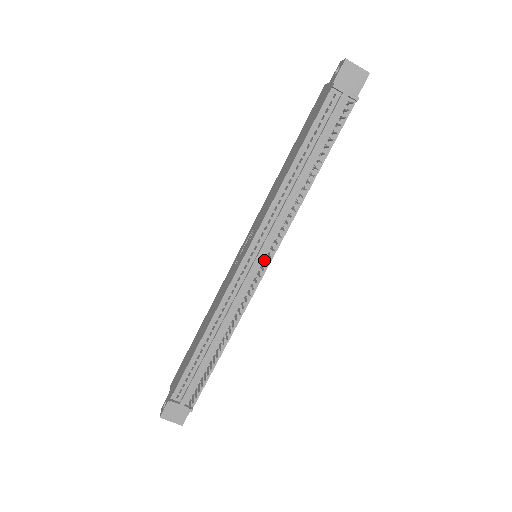
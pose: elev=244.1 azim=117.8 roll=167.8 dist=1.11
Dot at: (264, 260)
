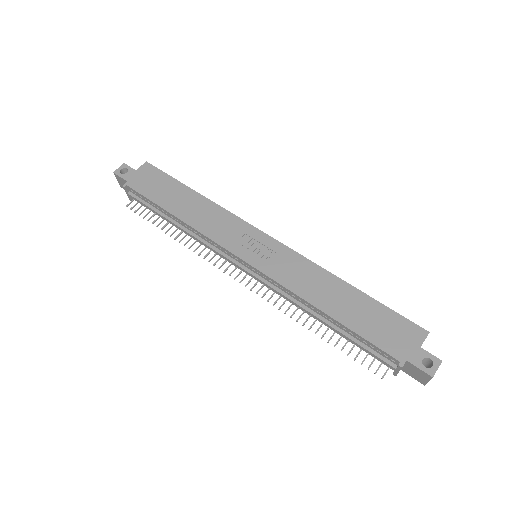
Dot at: (248, 273)
